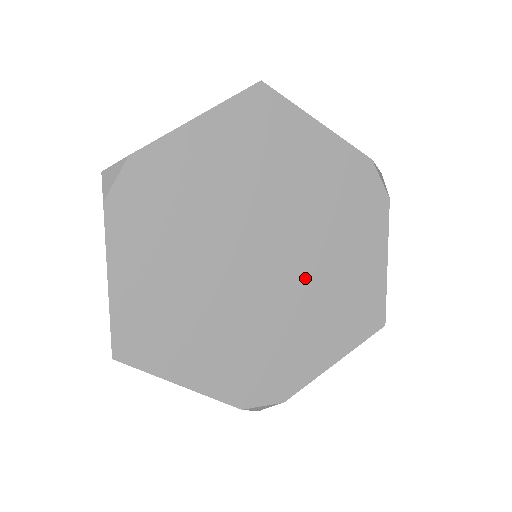
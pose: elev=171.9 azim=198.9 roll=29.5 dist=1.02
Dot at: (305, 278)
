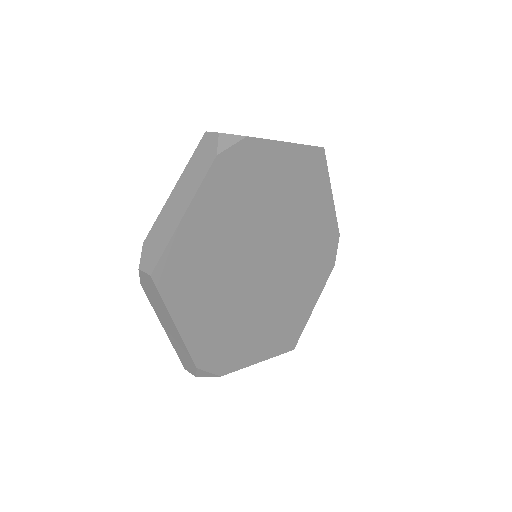
Dot at: (278, 289)
